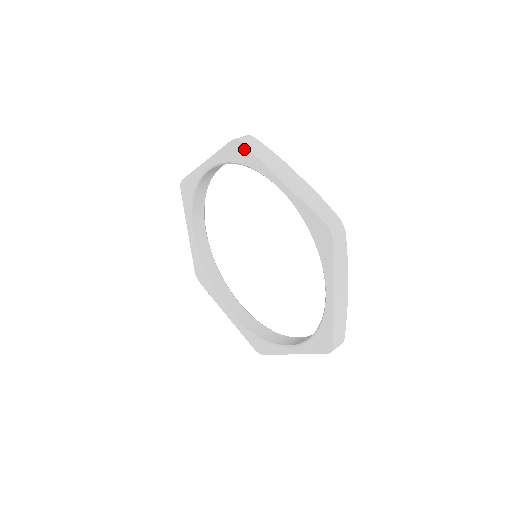
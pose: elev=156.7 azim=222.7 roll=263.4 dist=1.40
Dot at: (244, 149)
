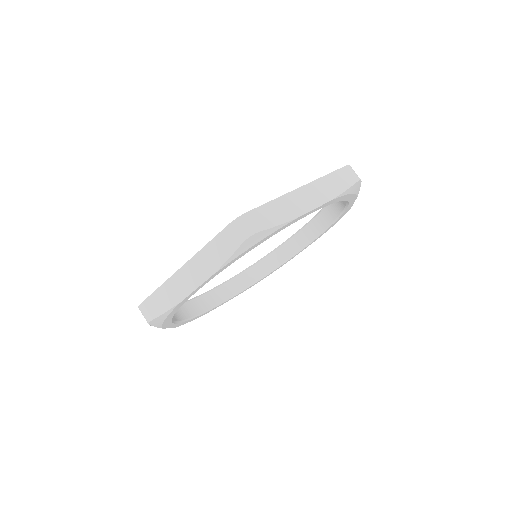
Dot at: occluded
